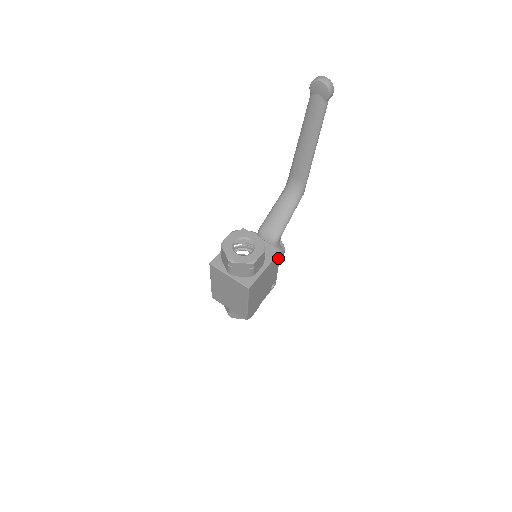
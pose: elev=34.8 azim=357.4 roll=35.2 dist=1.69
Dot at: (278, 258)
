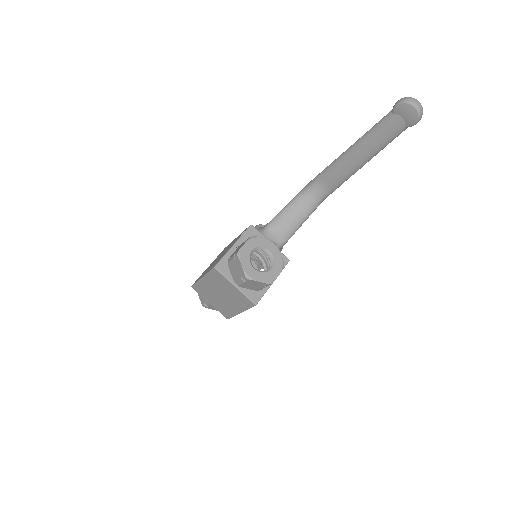
Dot at: occluded
